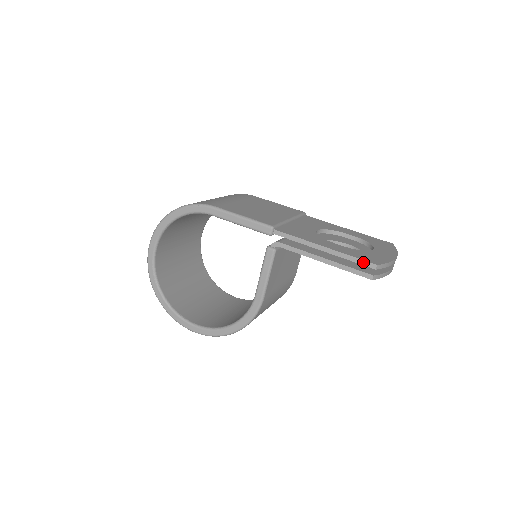
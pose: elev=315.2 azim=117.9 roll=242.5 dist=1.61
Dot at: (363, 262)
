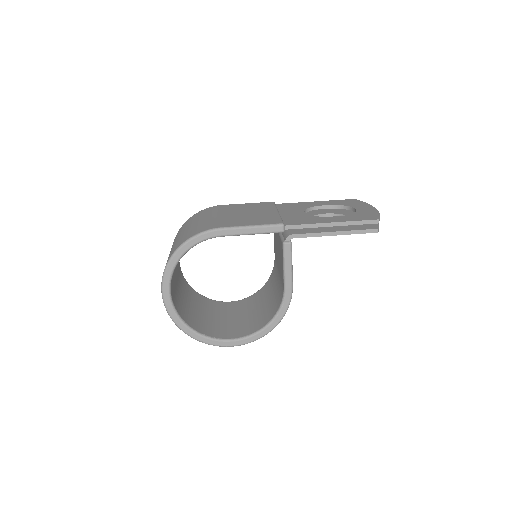
Dot at: (367, 222)
